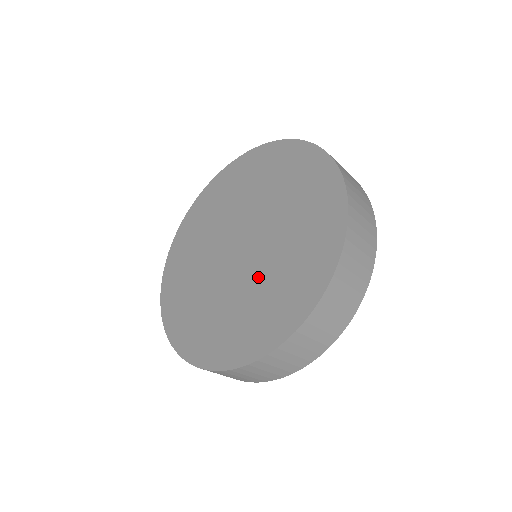
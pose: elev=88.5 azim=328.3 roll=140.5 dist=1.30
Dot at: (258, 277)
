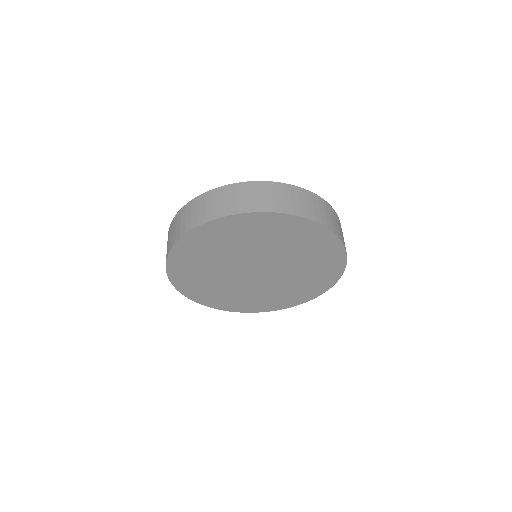
Dot at: occluded
